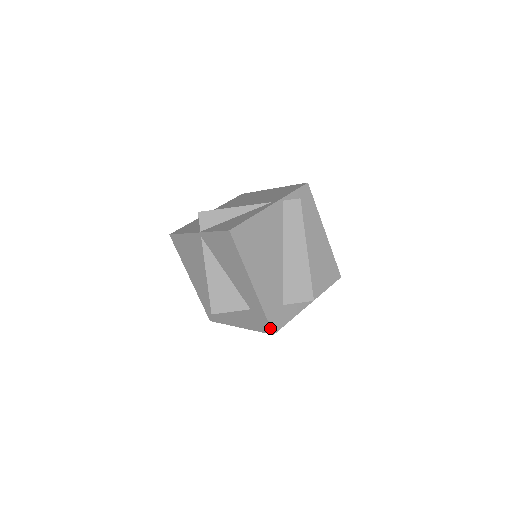
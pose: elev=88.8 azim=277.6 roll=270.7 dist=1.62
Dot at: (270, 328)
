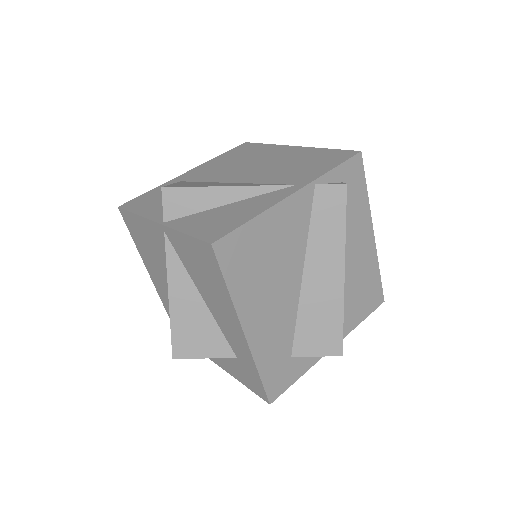
Dot at: (265, 395)
